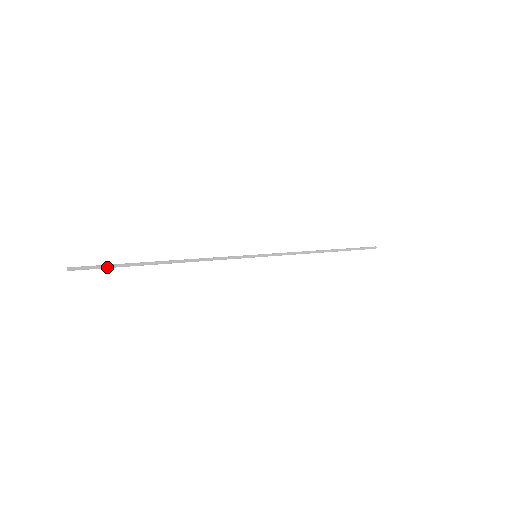
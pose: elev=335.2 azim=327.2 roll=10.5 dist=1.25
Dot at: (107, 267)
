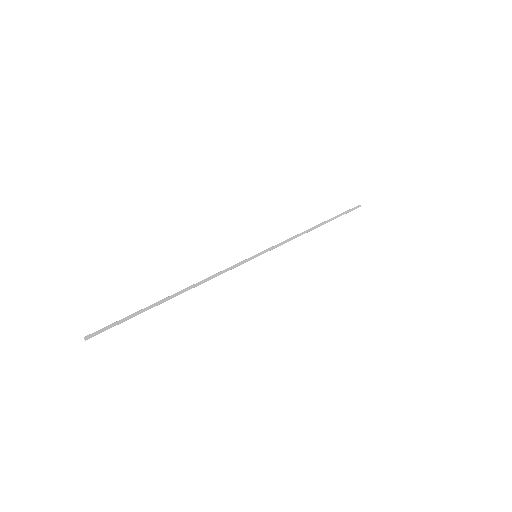
Dot at: (122, 321)
